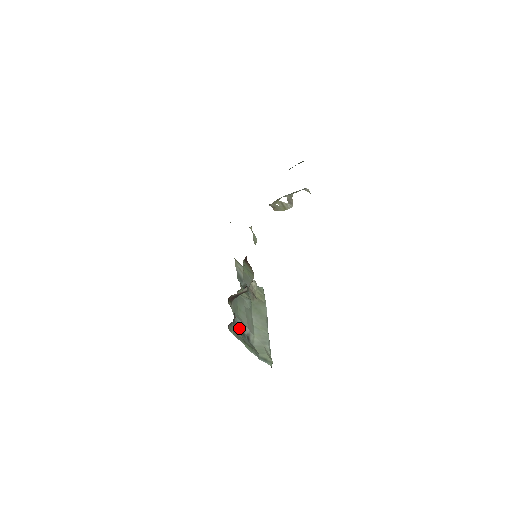
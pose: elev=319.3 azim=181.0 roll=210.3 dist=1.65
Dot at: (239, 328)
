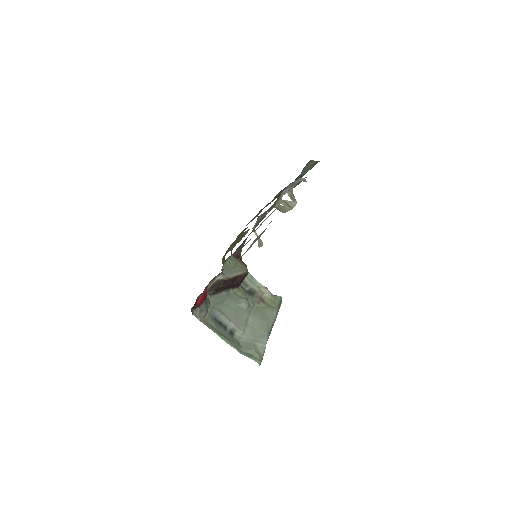
Dot at: (219, 321)
